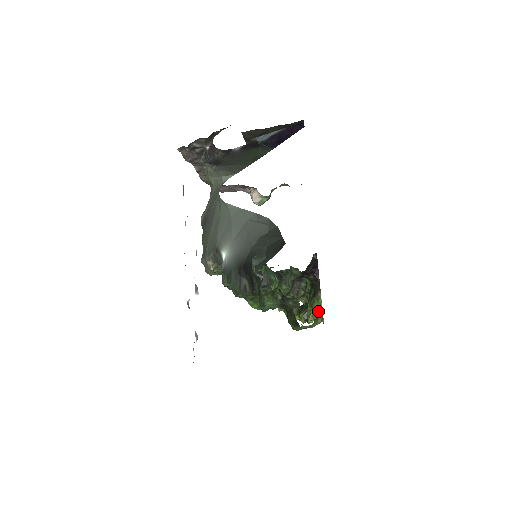
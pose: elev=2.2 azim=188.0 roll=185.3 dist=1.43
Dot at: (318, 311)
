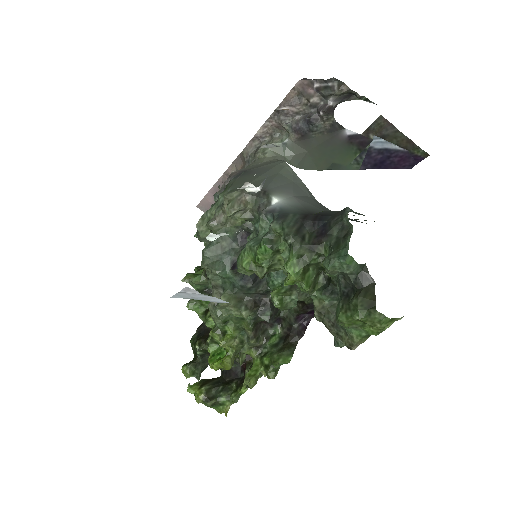
Dot at: (273, 373)
